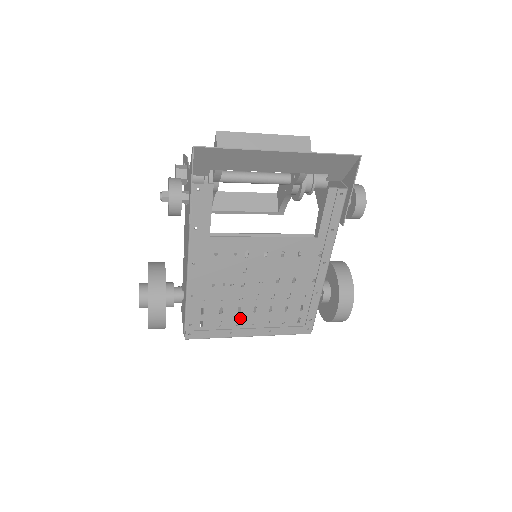
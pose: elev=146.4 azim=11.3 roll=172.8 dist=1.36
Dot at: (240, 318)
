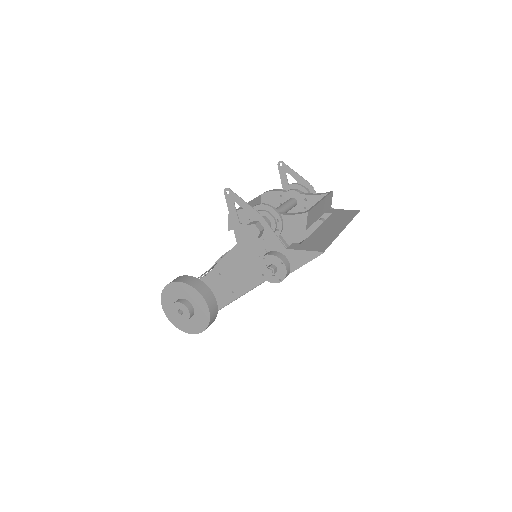
Dot at: occluded
